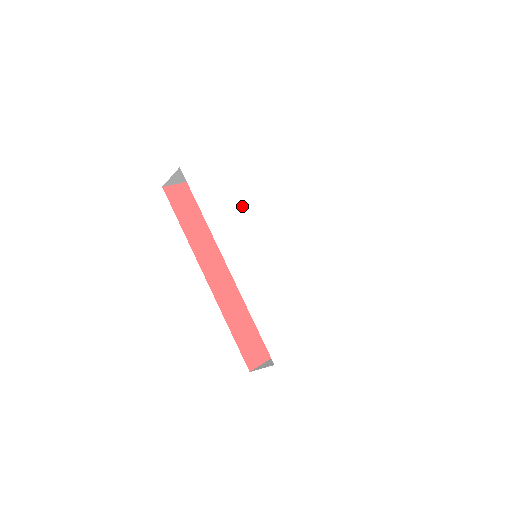
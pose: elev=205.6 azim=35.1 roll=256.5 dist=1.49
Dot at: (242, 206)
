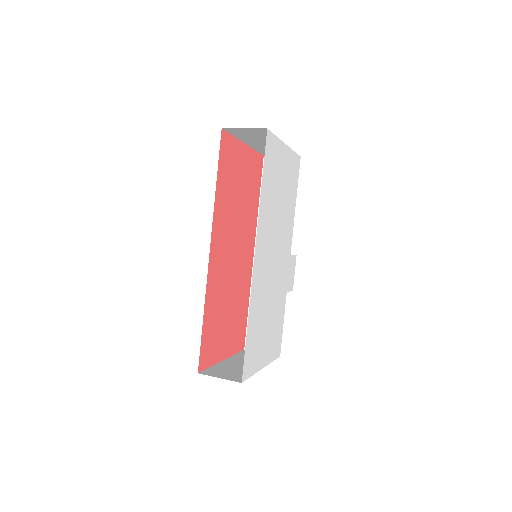
Dot at: (280, 203)
